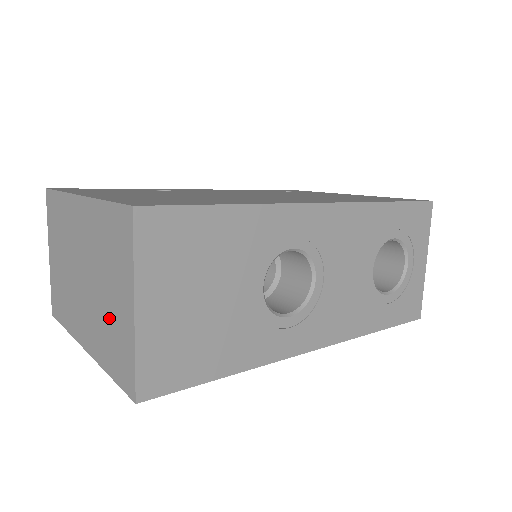
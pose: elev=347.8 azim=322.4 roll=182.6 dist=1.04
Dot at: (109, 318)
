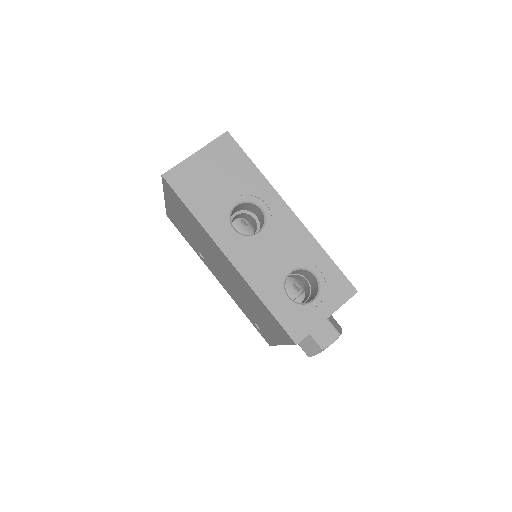
Dot at: occluded
